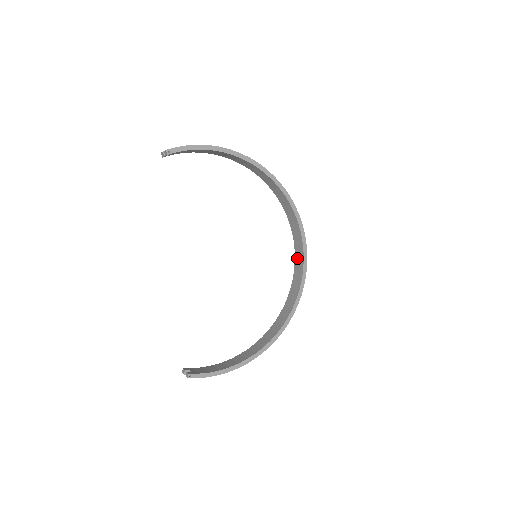
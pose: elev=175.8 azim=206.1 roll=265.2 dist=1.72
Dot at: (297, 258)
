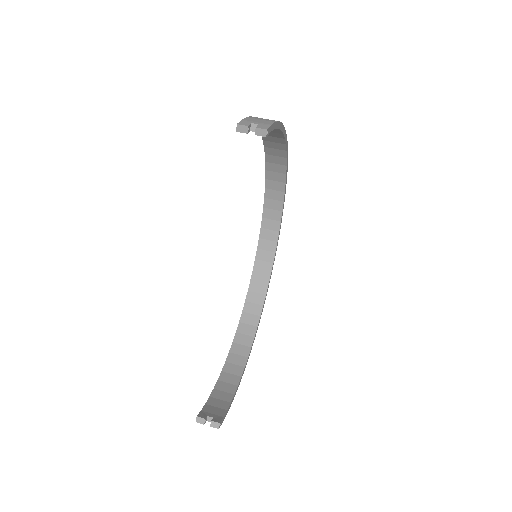
Dot at: (263, 248)
